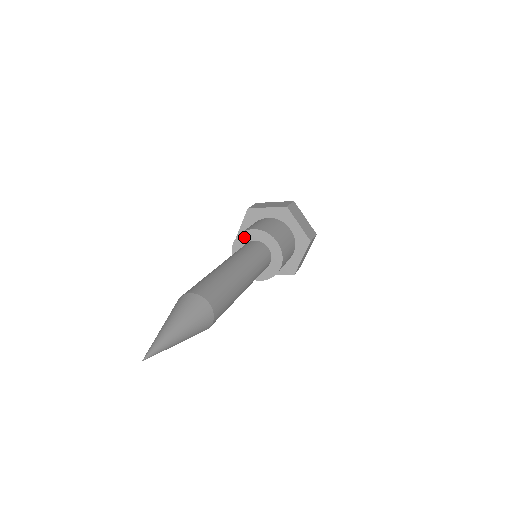
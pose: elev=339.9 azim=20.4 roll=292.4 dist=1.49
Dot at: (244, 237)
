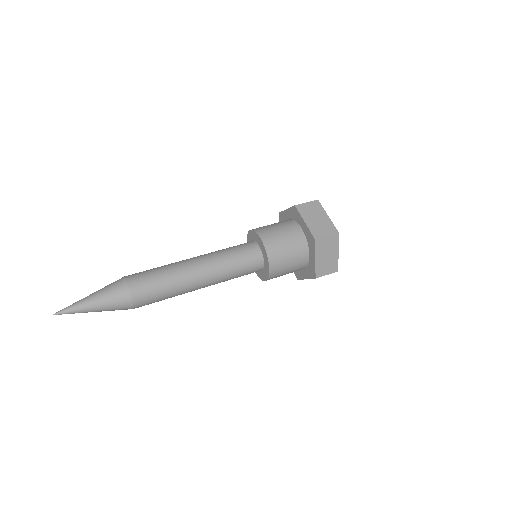
Dot at: (256, 236)
